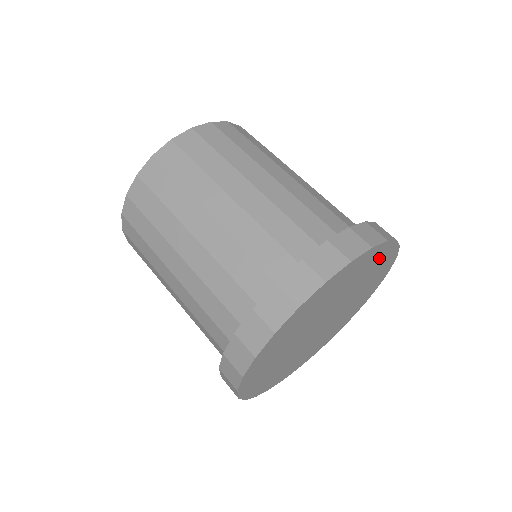
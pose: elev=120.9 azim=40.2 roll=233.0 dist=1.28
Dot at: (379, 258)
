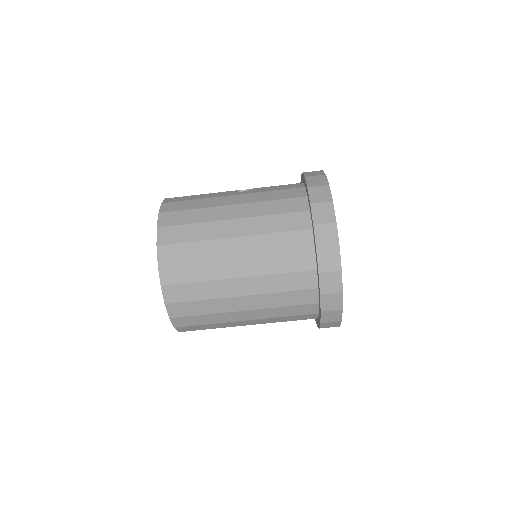
Dot at: occluded
